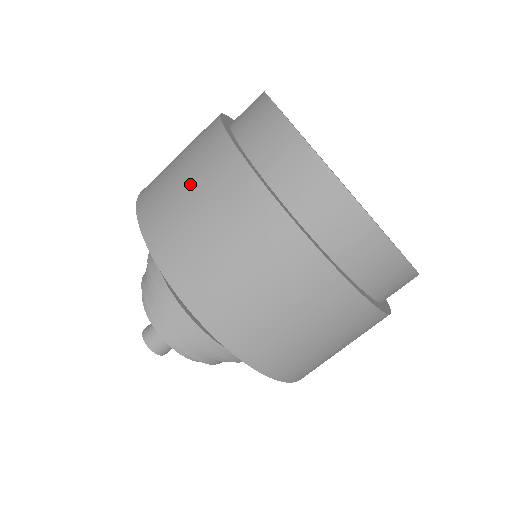
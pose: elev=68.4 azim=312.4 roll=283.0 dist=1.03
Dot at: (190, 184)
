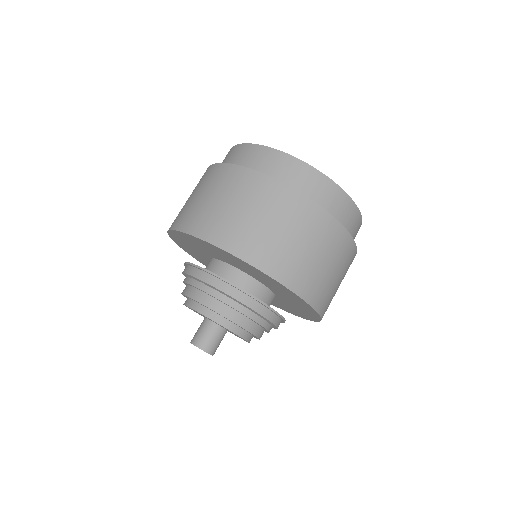
Dot at: (218, 196)
